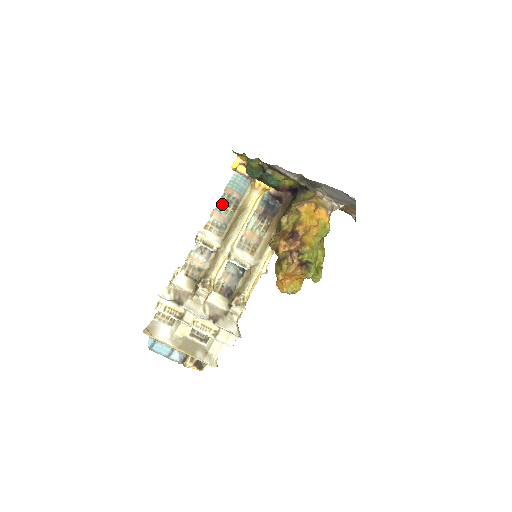
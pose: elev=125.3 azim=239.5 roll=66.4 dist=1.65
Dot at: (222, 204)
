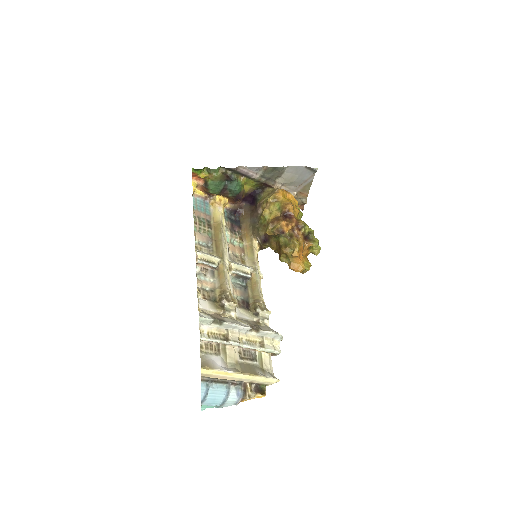
Dot at: (198, 225)
